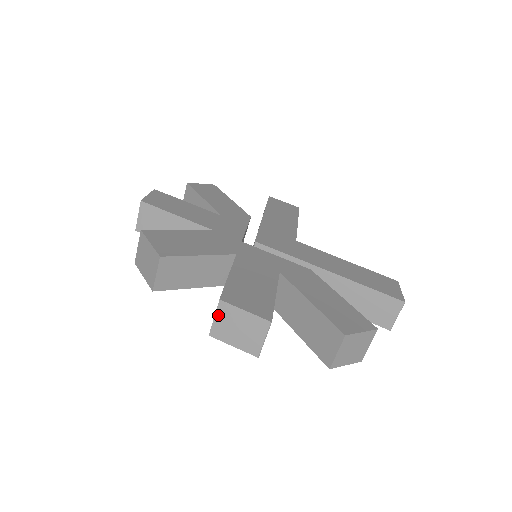
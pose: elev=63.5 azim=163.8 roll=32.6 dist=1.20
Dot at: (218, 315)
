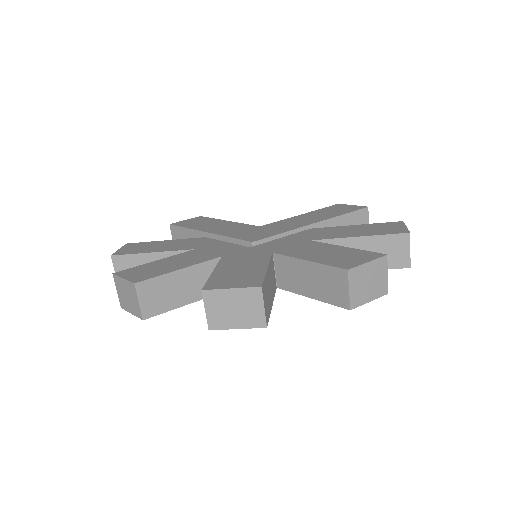
Dot at: (351, 285)
